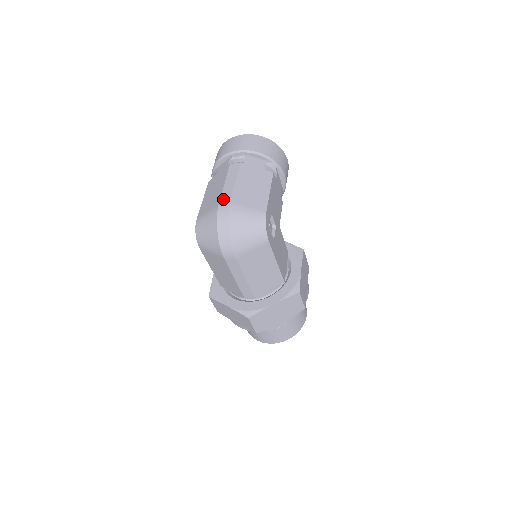
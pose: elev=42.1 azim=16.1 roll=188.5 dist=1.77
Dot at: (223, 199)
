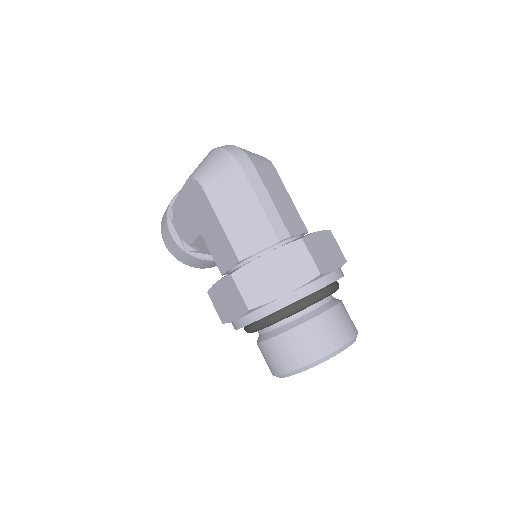
Dot at: occluded
